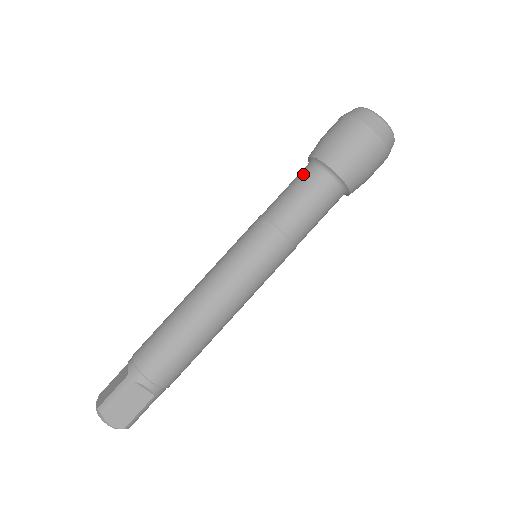
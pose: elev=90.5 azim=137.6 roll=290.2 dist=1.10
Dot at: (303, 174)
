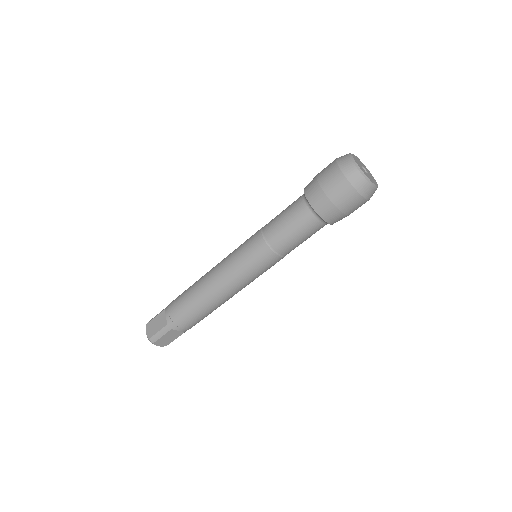
Dot at: (298, 212)
